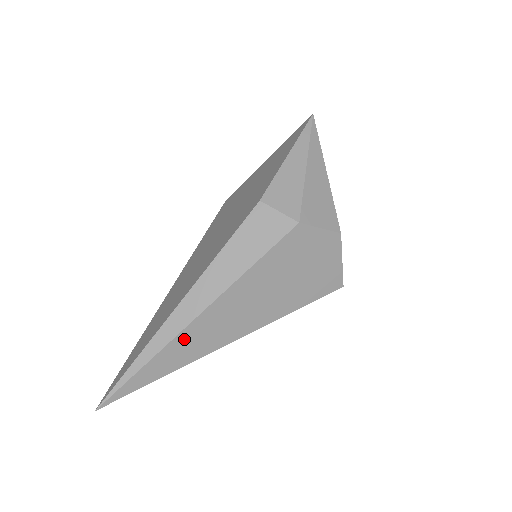
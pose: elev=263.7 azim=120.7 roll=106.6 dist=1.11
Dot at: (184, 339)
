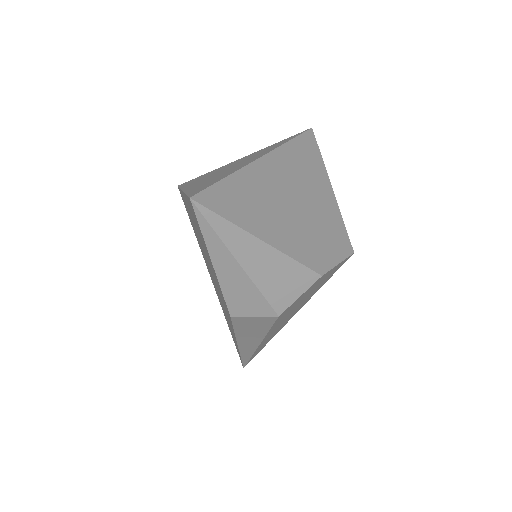
Dot at: occluded
